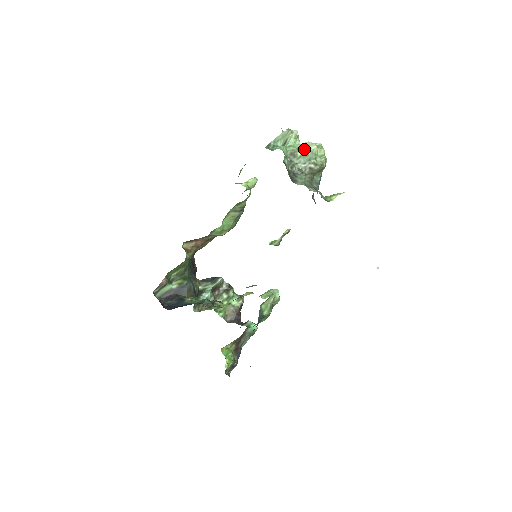
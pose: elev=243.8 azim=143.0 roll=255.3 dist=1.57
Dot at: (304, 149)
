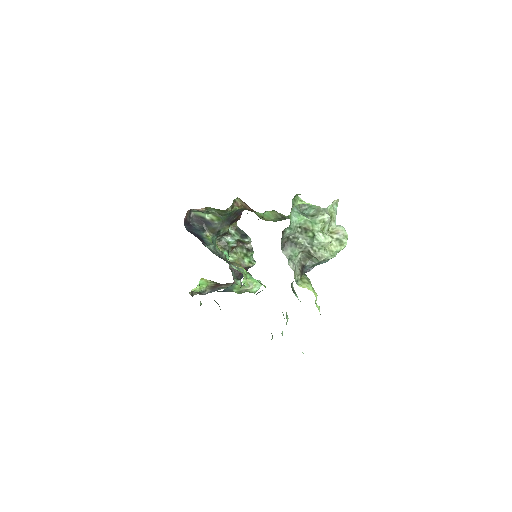
Dot at: (316, 235)
